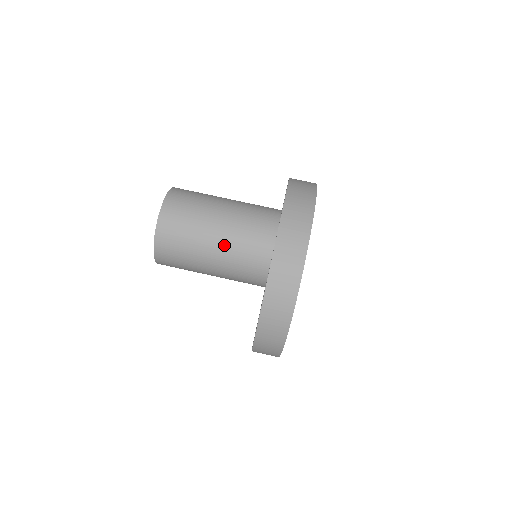
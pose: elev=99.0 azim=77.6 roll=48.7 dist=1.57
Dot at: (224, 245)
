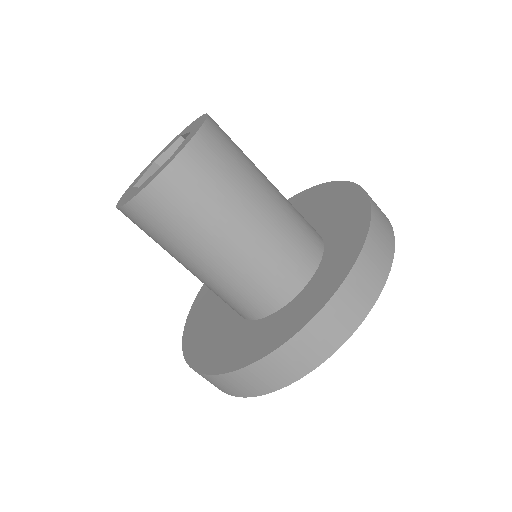
Dot at: (208, 276)
